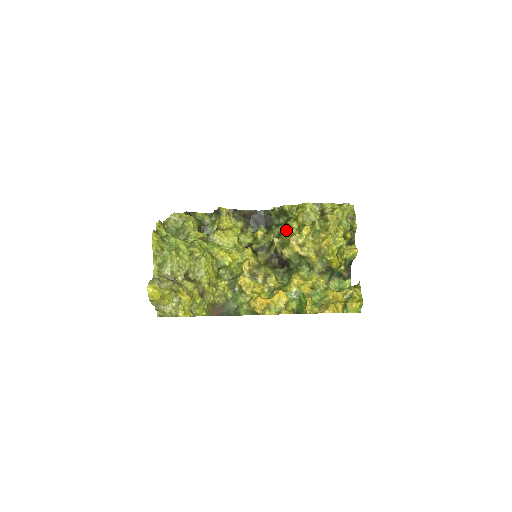
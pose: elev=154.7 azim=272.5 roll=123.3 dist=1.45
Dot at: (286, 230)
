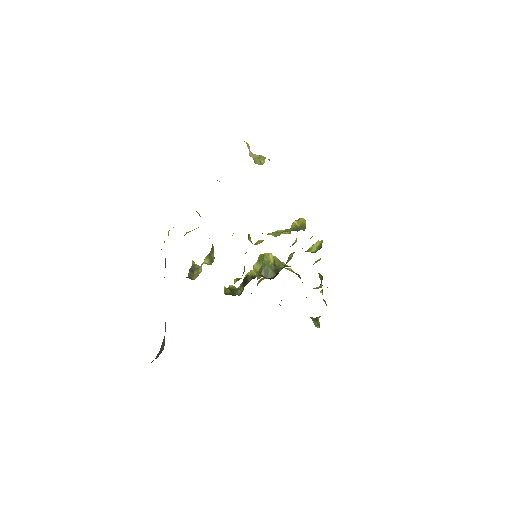
Dot at: occluded
